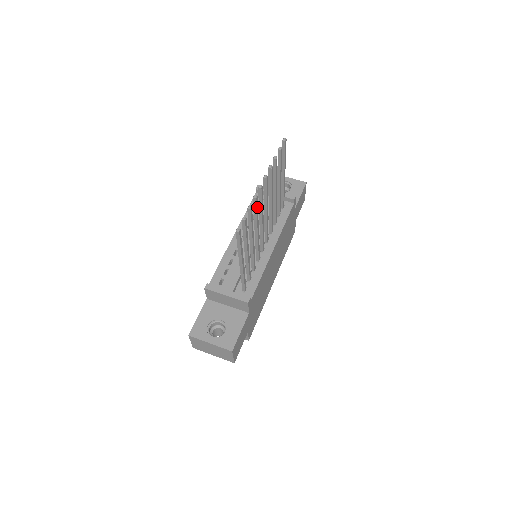
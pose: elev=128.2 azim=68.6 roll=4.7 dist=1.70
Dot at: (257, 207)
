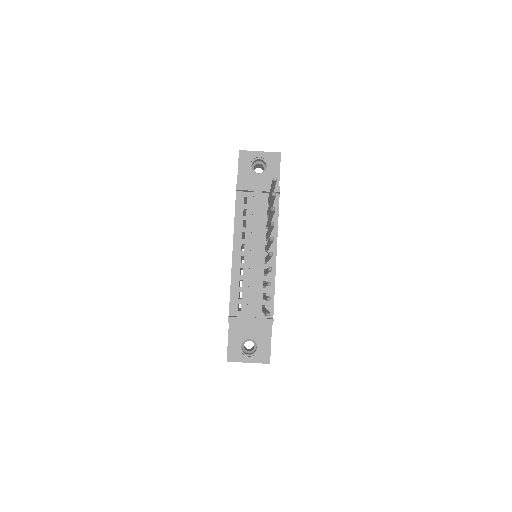
Dot at: occluded
